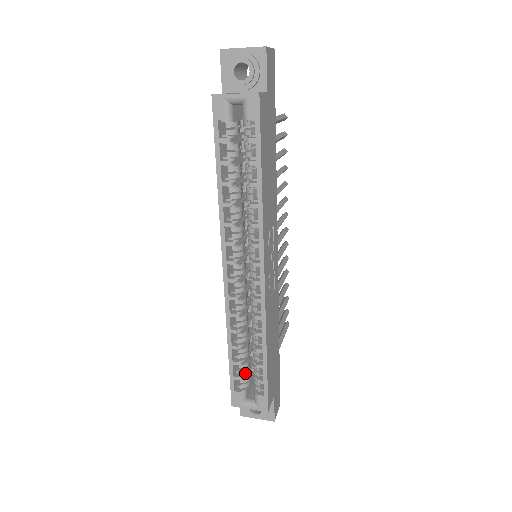
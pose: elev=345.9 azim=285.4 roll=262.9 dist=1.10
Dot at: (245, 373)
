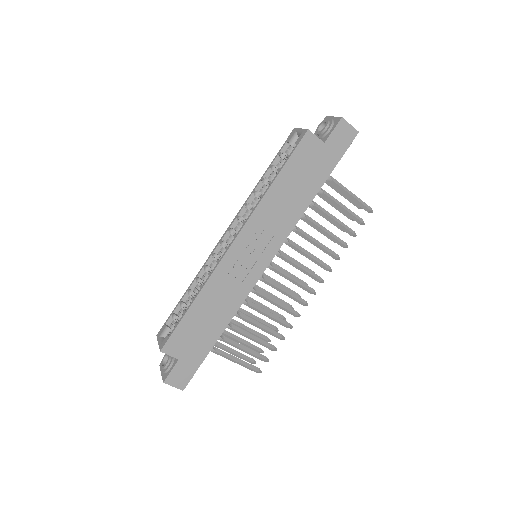
Dot at: (179, 316)
